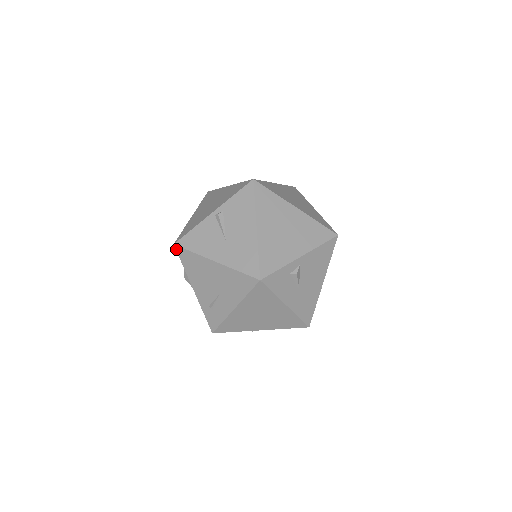
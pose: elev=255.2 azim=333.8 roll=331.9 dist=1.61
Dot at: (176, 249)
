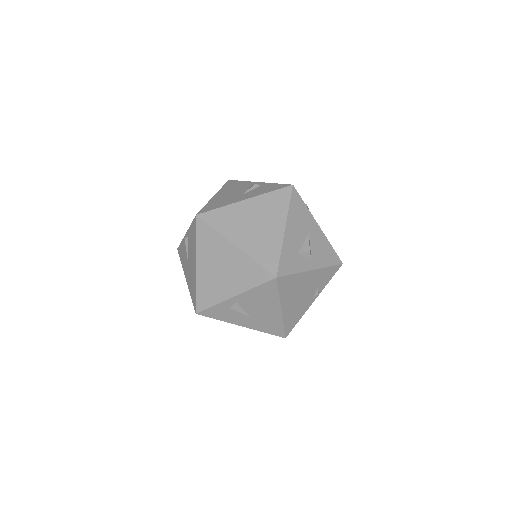
Dot at: occluded
